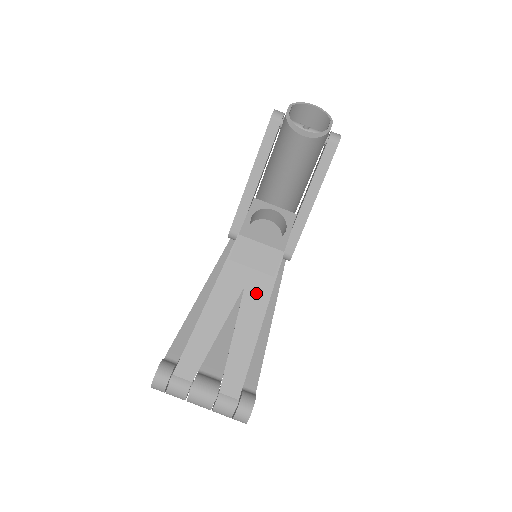
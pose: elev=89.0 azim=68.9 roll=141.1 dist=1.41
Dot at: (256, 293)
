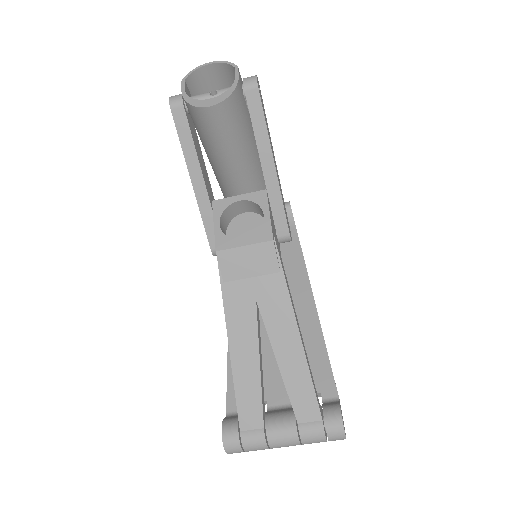
Dot at: (272, 300)
